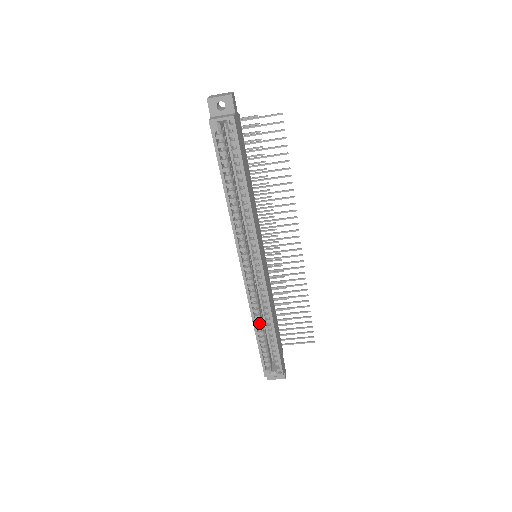
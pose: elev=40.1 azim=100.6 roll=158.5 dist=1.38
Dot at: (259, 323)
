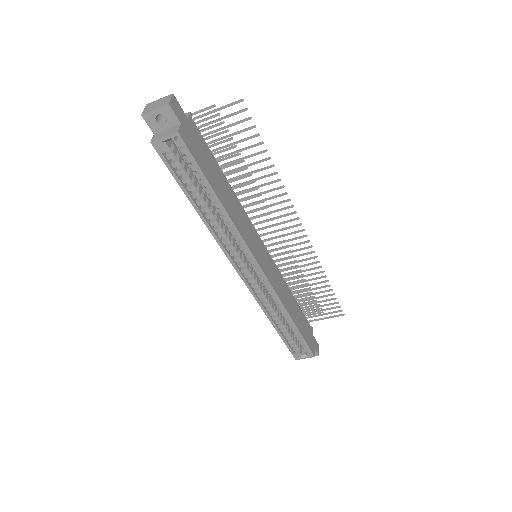
Dot at: (276, 319)
